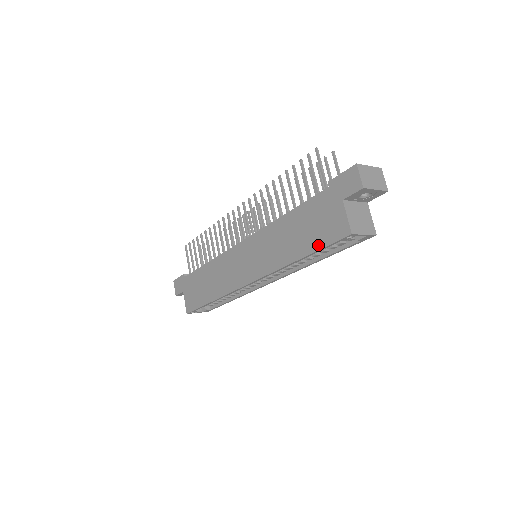
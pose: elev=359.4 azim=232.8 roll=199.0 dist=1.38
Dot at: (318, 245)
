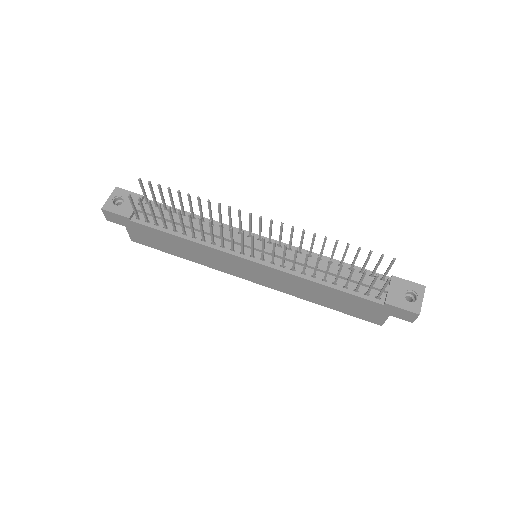
Dot at: (347, 313)
